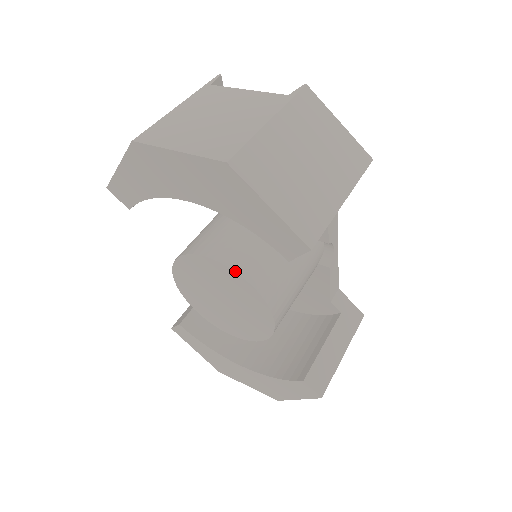
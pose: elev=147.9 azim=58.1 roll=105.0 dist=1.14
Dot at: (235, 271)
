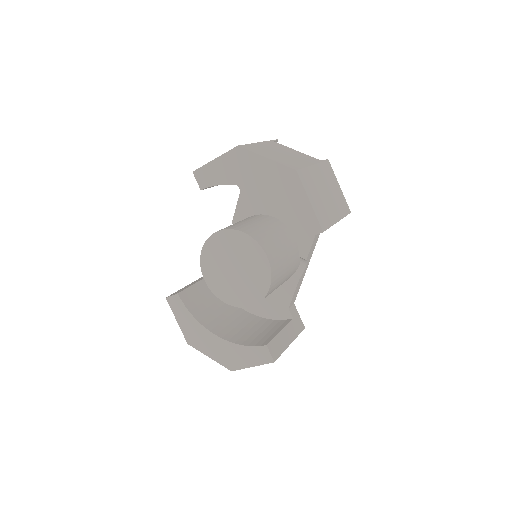
Dot at: (260, 245)
